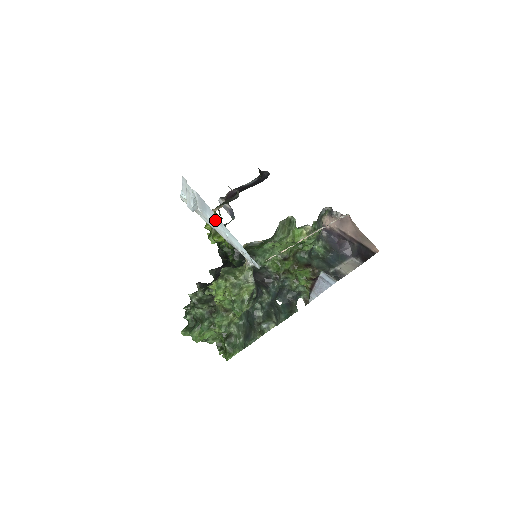
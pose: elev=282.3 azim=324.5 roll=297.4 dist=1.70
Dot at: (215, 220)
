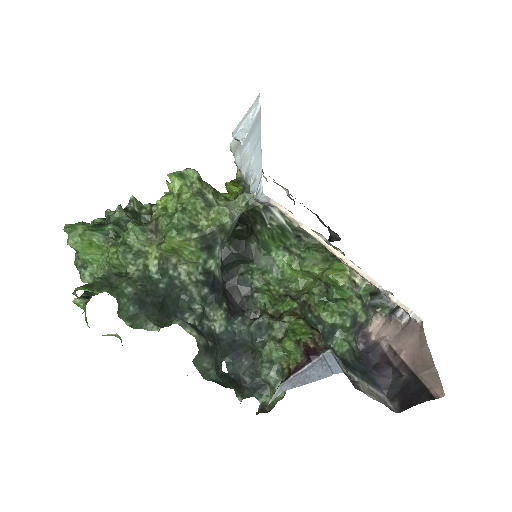
Dot at: (253, 143)
